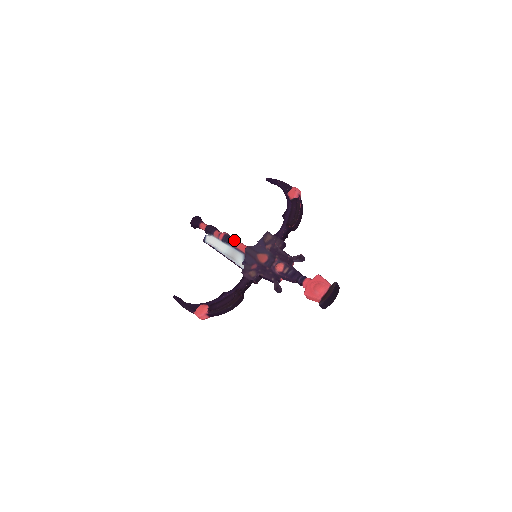
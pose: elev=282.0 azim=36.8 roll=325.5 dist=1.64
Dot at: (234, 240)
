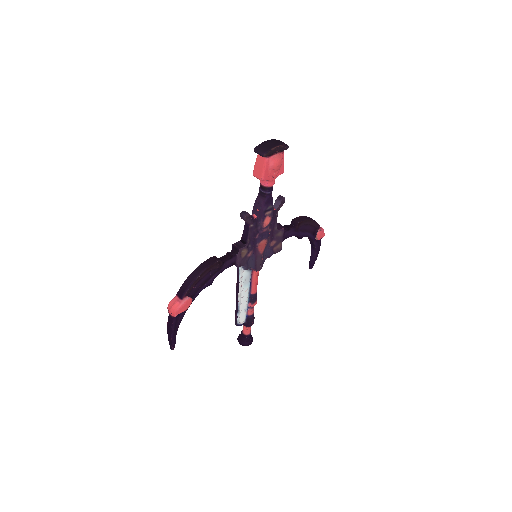
Dot at: occluded
